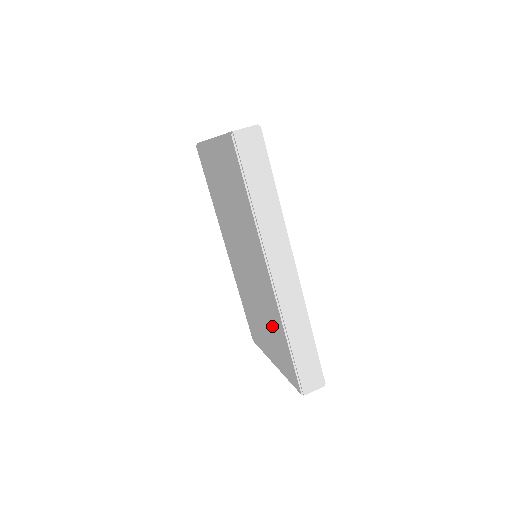
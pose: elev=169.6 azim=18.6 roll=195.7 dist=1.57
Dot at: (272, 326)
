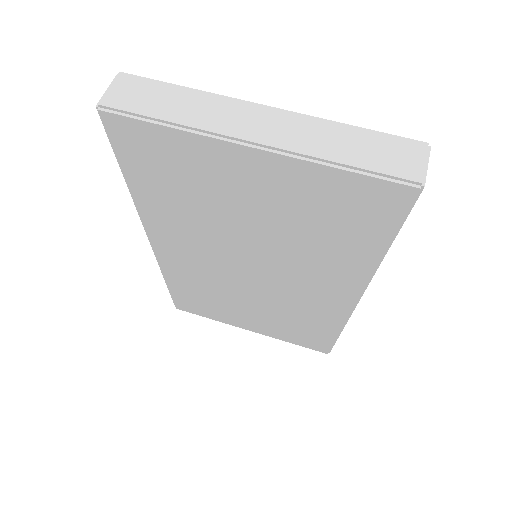
Dot at: (295, 320)
